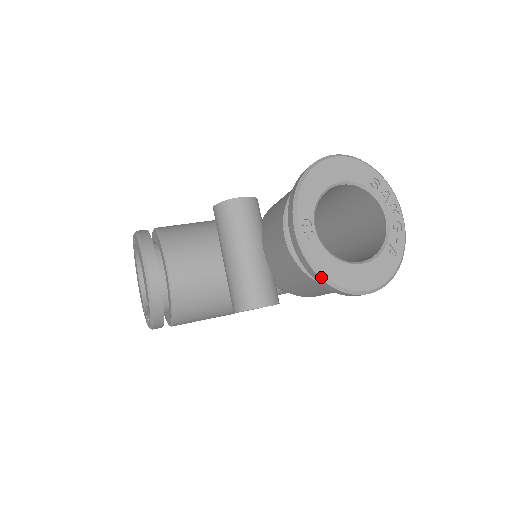
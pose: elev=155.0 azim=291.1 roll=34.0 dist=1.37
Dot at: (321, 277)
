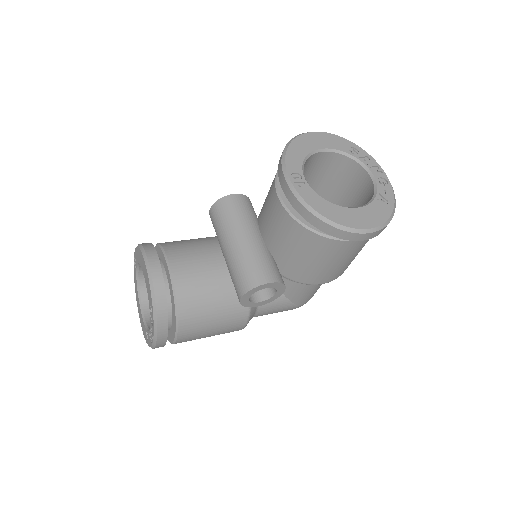
Dot at: (319, 218)
